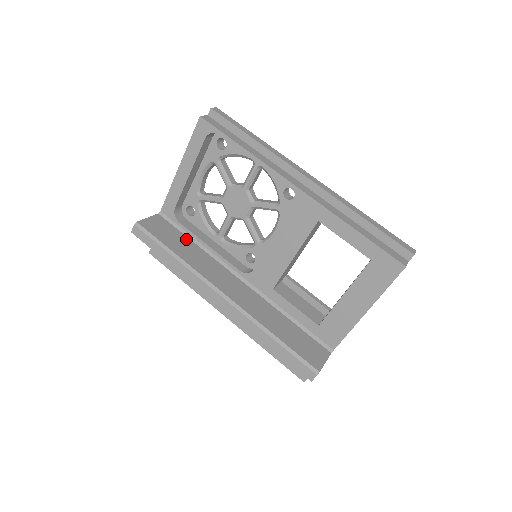
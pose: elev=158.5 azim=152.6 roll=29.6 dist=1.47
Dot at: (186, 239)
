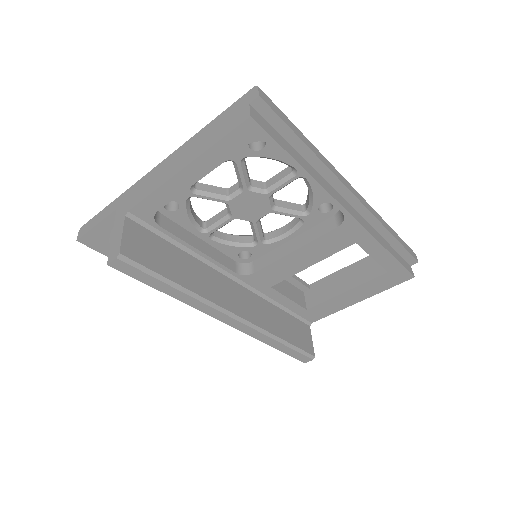
Dot at: (172, 248)
